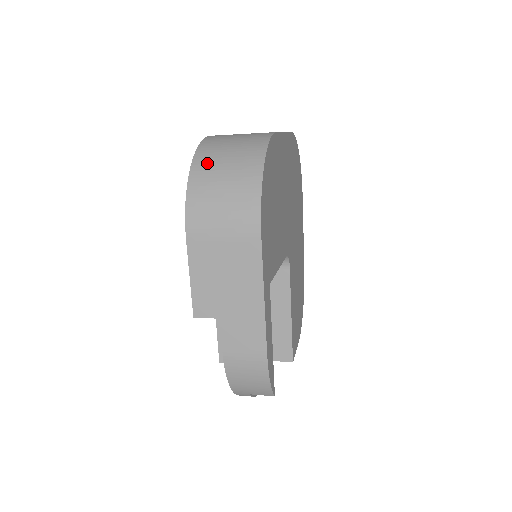
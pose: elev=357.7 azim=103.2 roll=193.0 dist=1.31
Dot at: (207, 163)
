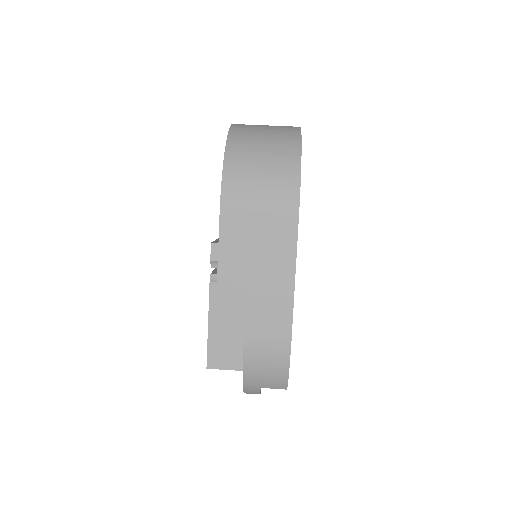
Dot at: (243, 142)
